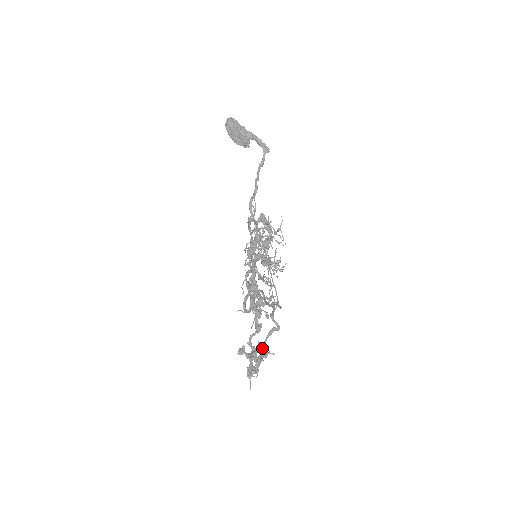
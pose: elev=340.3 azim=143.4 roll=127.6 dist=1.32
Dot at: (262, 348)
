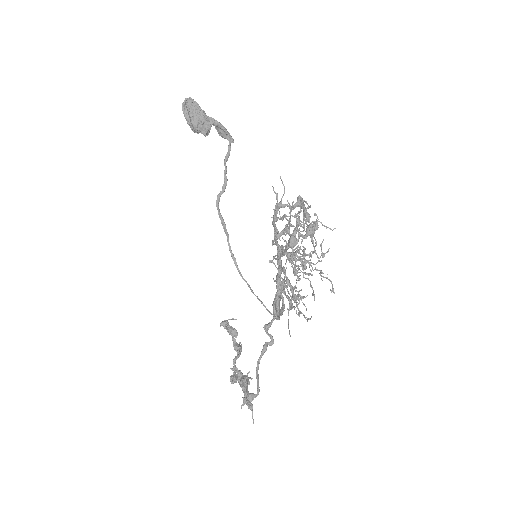
Dot at: (258, 369)
